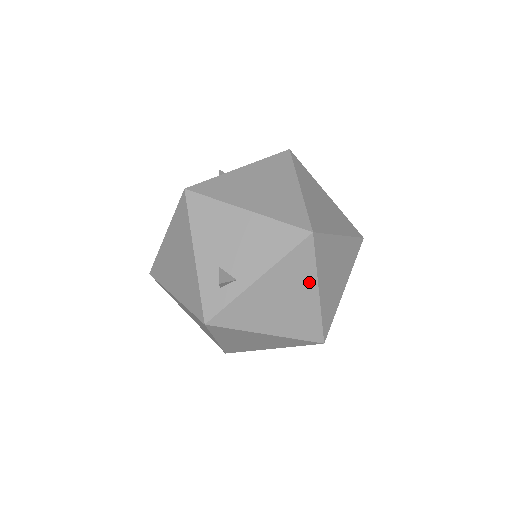
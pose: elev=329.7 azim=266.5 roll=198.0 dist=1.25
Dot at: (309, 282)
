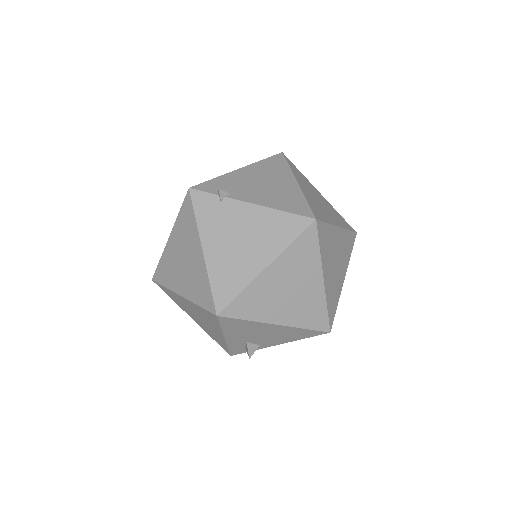
Dot at: occluded
